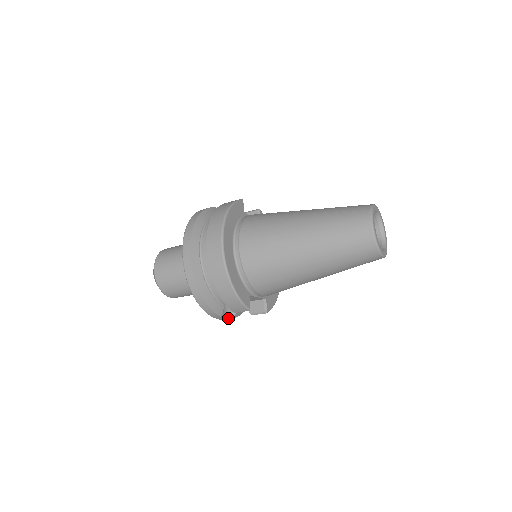
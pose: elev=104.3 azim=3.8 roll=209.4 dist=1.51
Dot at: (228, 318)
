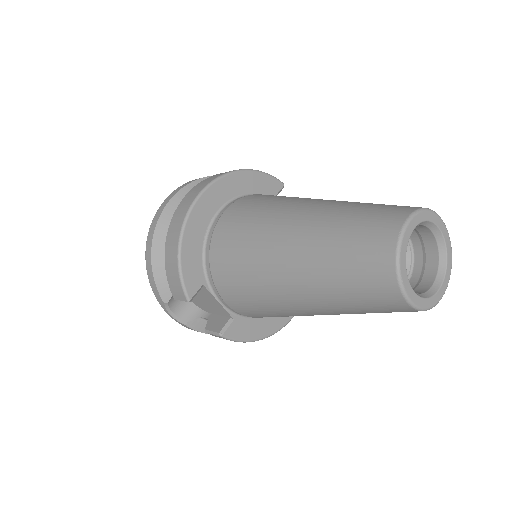
Dot at: (179, 319)
